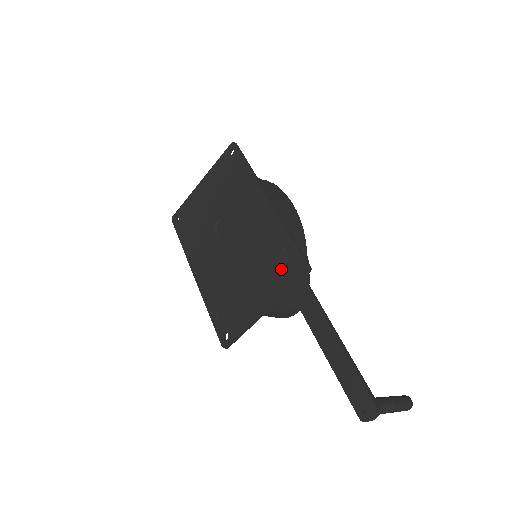
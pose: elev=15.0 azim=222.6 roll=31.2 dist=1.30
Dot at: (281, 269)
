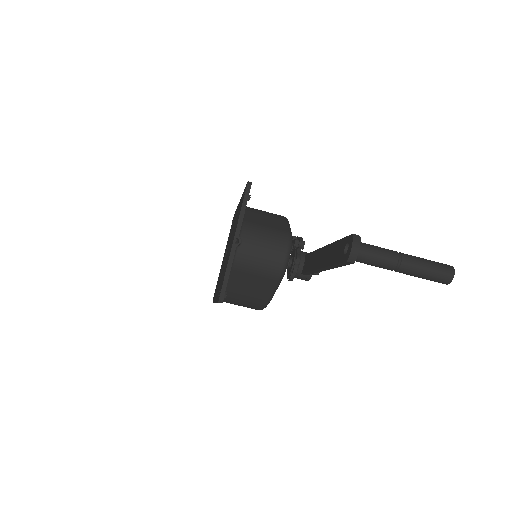
Dot at: (240, 208)
